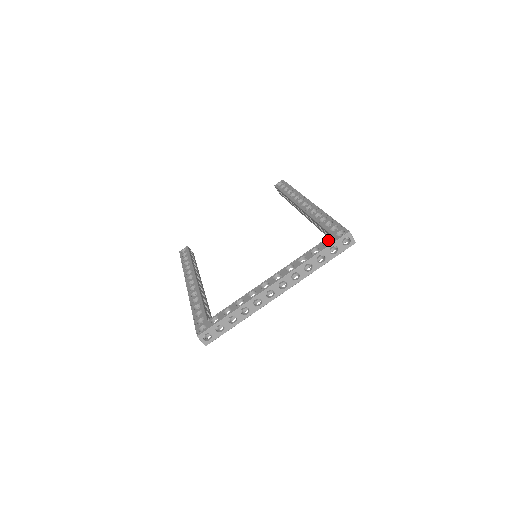
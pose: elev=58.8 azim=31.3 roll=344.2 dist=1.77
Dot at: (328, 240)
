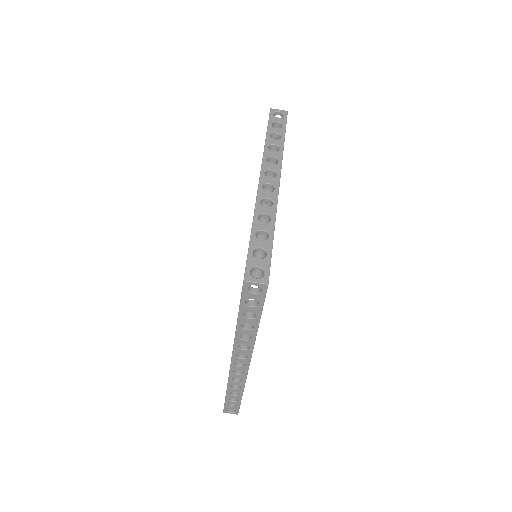
Dot at: occluded
